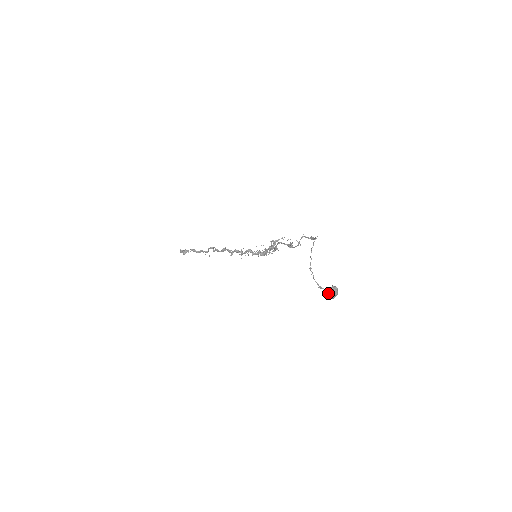
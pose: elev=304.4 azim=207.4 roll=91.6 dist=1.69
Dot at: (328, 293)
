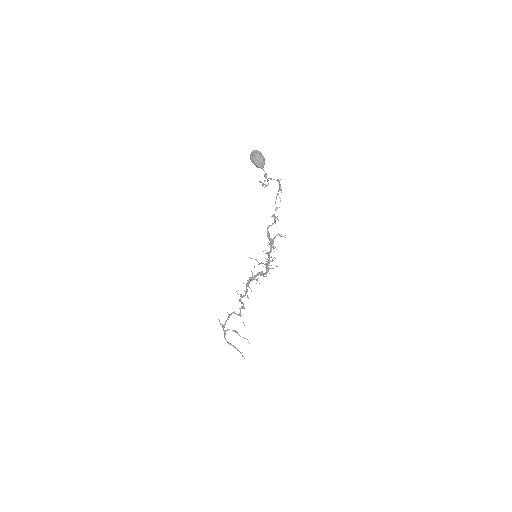
Dot at: (251, 155)
